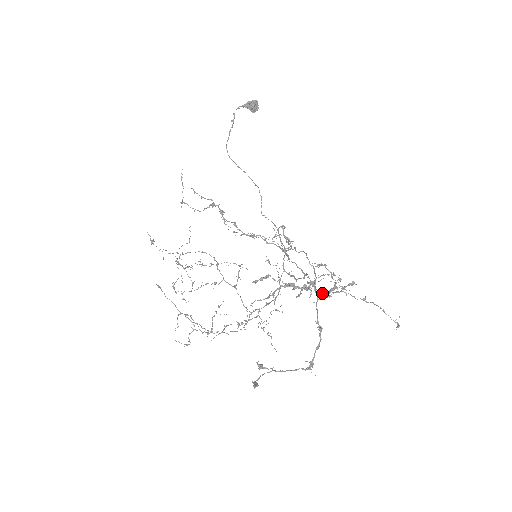
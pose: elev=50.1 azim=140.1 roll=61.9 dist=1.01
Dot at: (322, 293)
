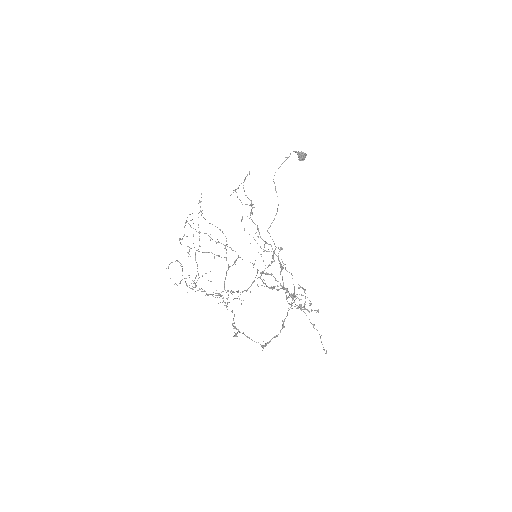
Dot at: (300, 305)
